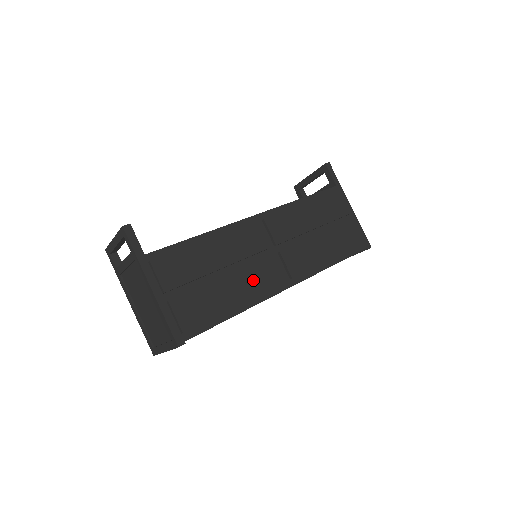
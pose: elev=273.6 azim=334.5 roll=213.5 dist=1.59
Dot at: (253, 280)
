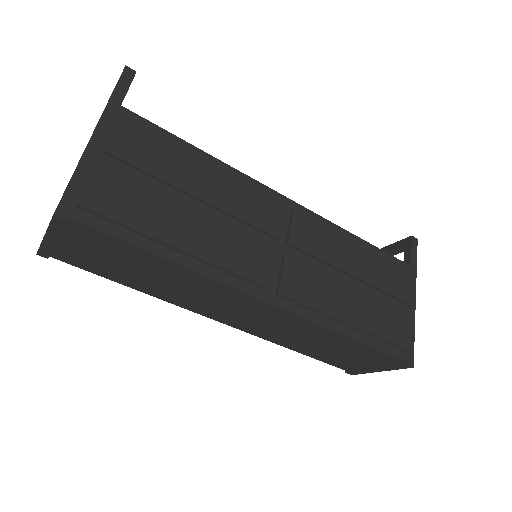
Dot at: (225, 245)
